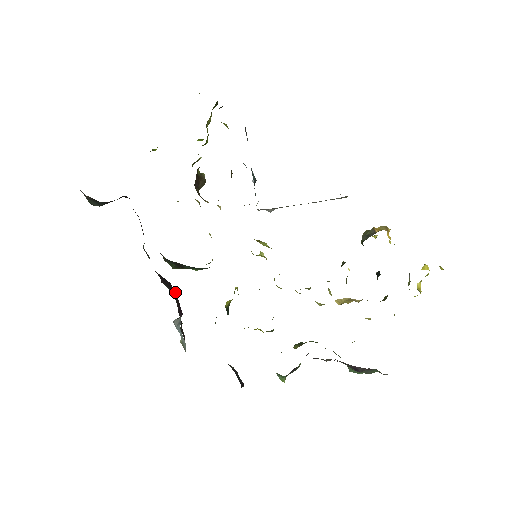
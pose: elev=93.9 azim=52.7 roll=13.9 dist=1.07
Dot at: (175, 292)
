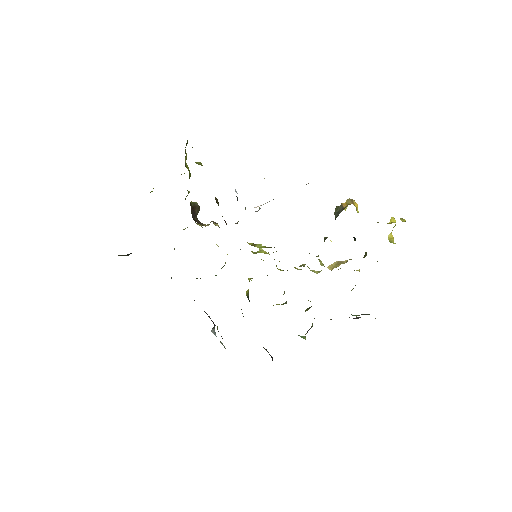
Dot at: occluded
